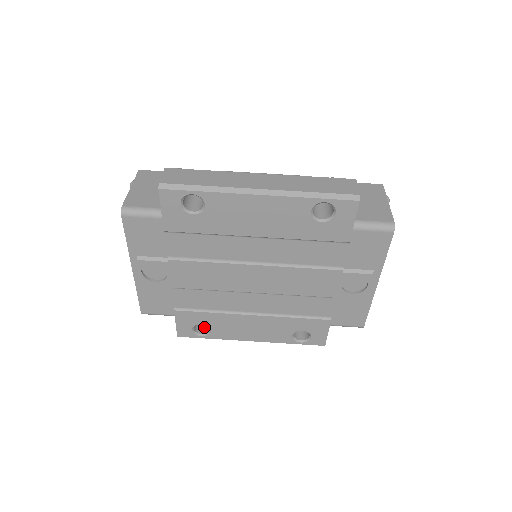
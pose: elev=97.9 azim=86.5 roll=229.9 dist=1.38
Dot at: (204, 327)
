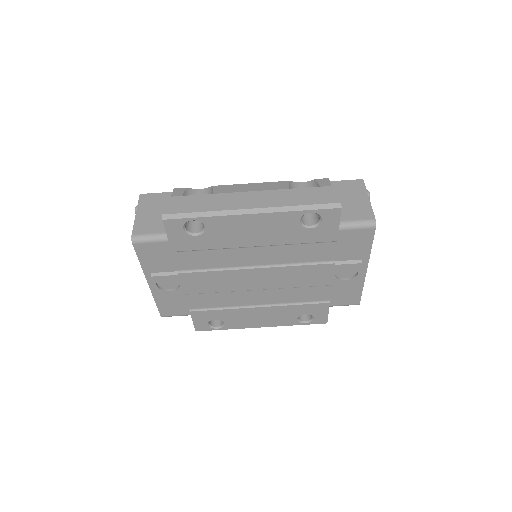
Dot at: (218, 320)
